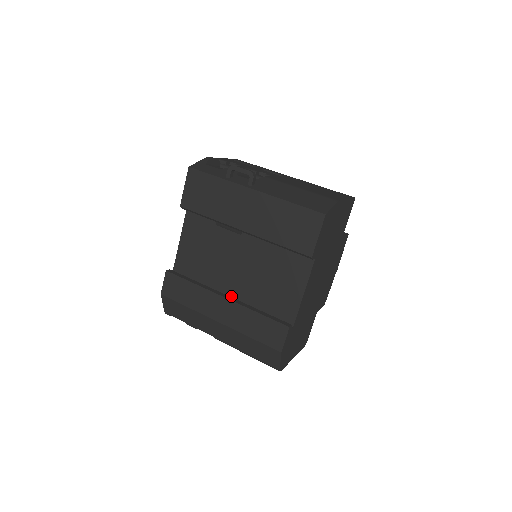
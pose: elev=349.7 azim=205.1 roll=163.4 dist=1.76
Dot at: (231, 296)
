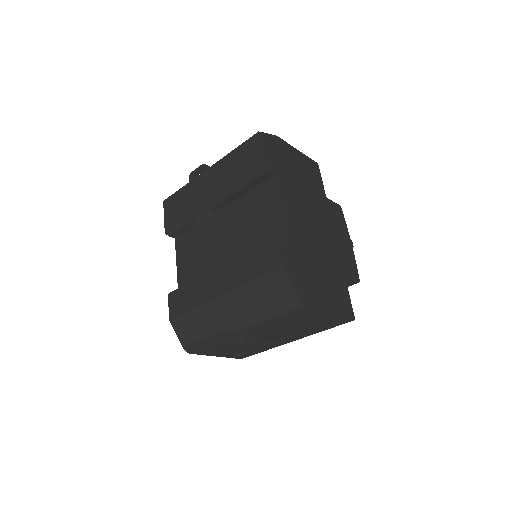
Dot at: occluded
